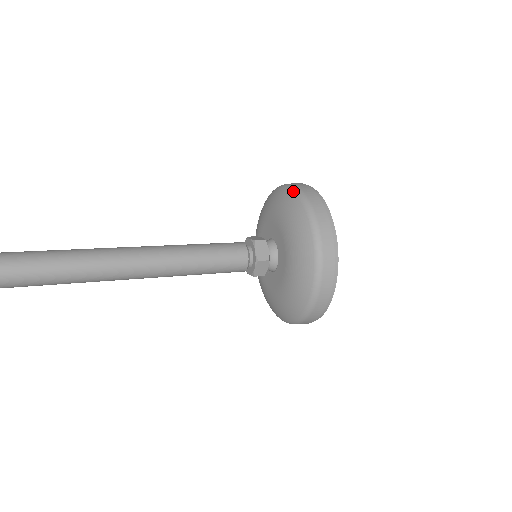
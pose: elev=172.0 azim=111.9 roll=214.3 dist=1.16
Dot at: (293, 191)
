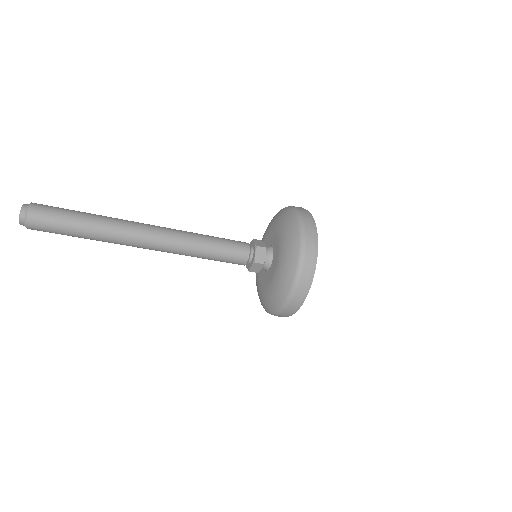
Dot at: occluded
